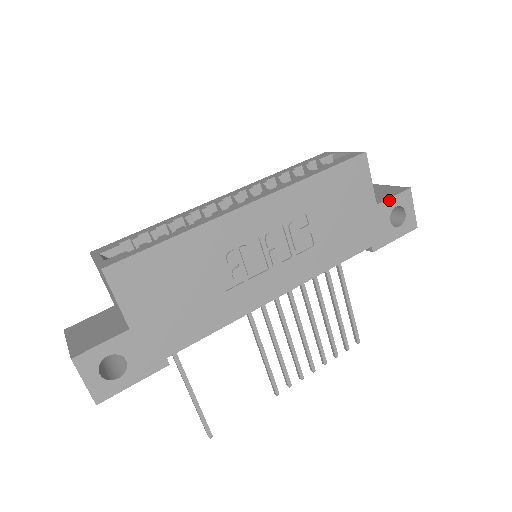
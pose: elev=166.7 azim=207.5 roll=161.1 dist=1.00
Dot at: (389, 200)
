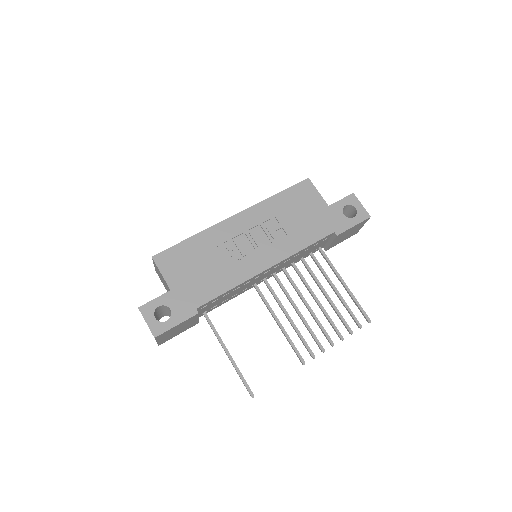
Dot at: (338, 202)
